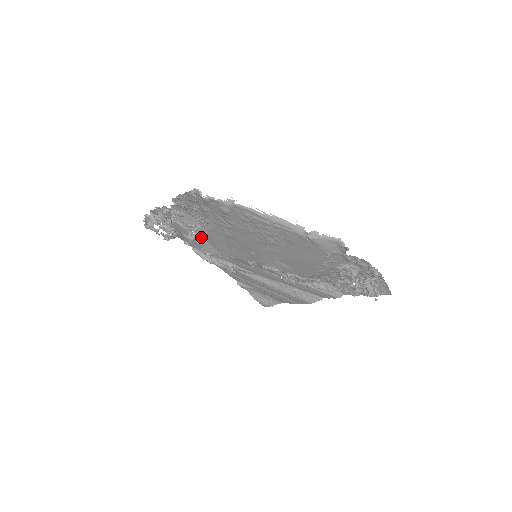
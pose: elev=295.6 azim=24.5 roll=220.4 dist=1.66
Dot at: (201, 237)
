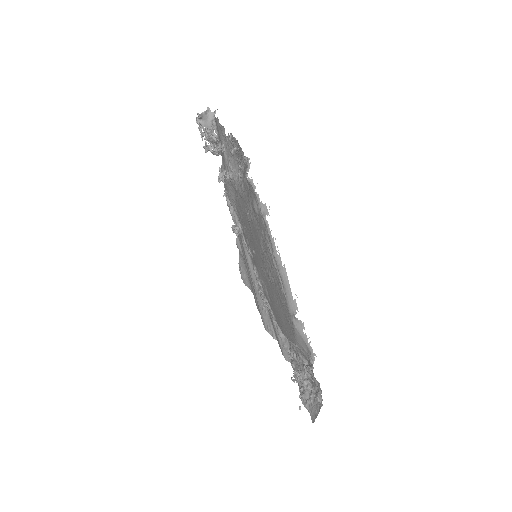
Dot at: (232, 185)
